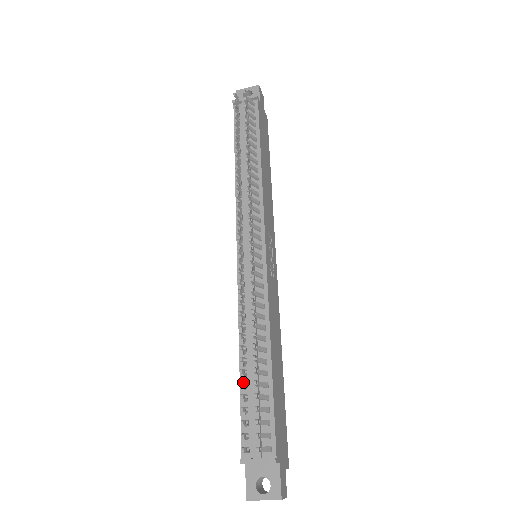
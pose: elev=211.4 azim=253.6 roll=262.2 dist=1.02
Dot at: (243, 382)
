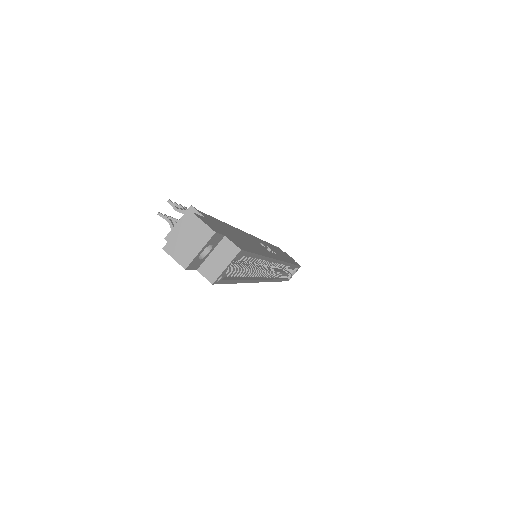
Dot at: occluded
